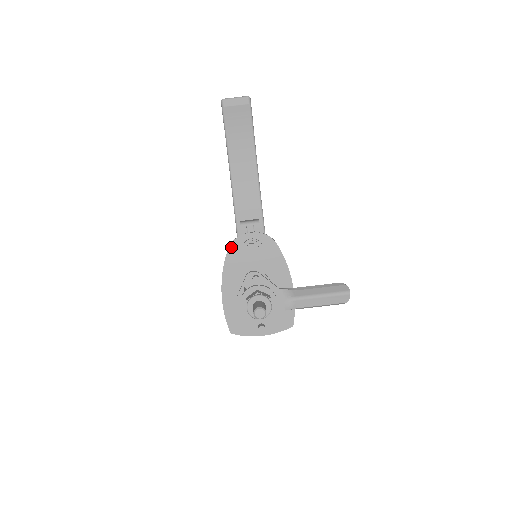
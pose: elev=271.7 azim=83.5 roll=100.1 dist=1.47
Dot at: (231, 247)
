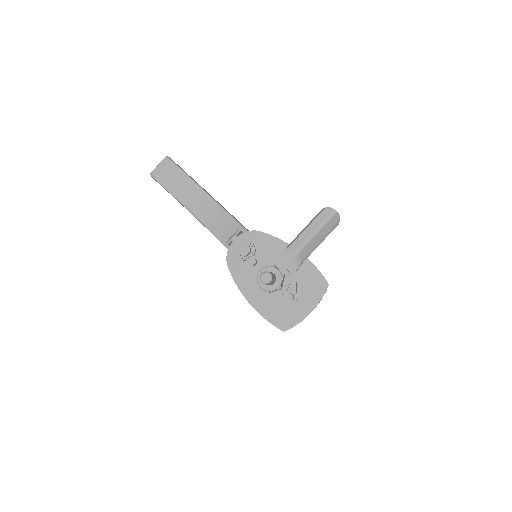
Dot at: (229, 263)
